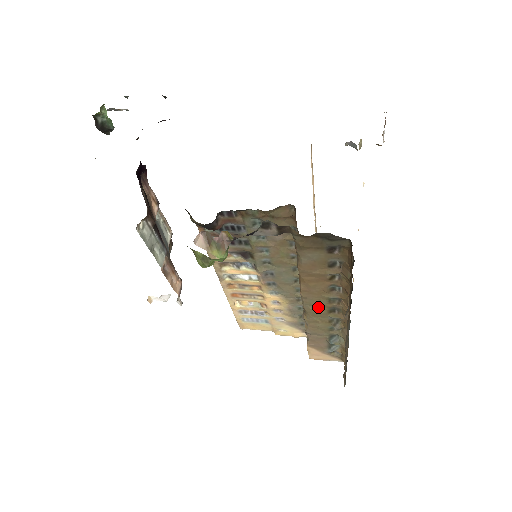
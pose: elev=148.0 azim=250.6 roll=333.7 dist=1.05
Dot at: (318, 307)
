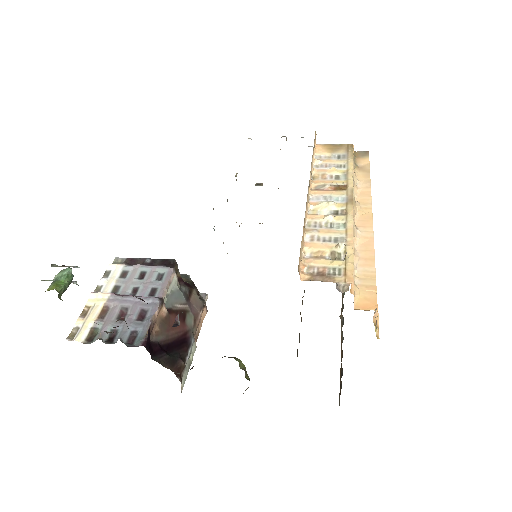
Dot at: occluded
